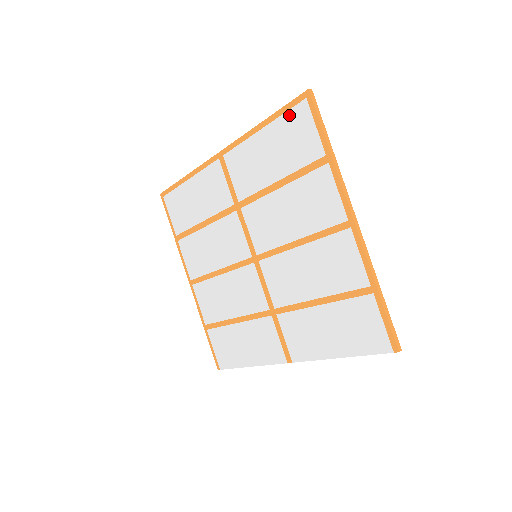
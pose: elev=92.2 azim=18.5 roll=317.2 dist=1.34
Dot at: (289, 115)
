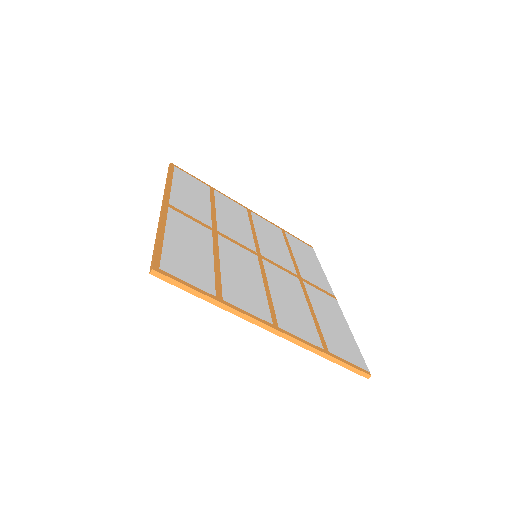
Dot at: occluded
